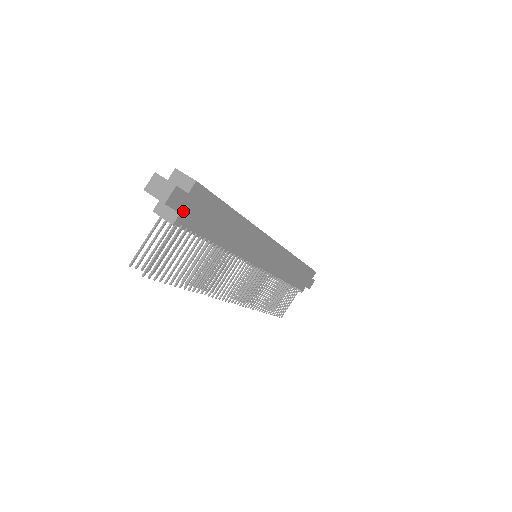
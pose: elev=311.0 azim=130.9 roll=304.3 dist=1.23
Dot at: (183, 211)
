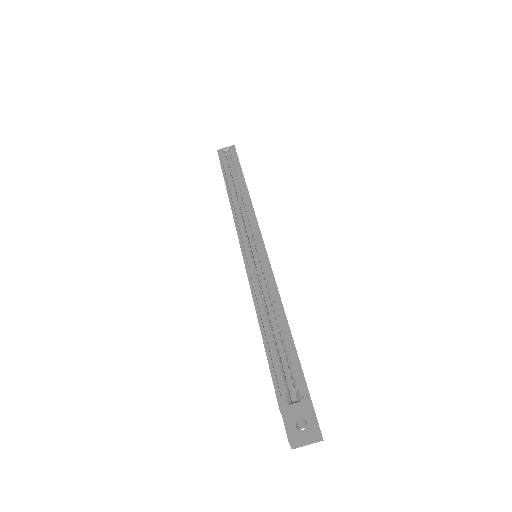
Dot at: occluded
